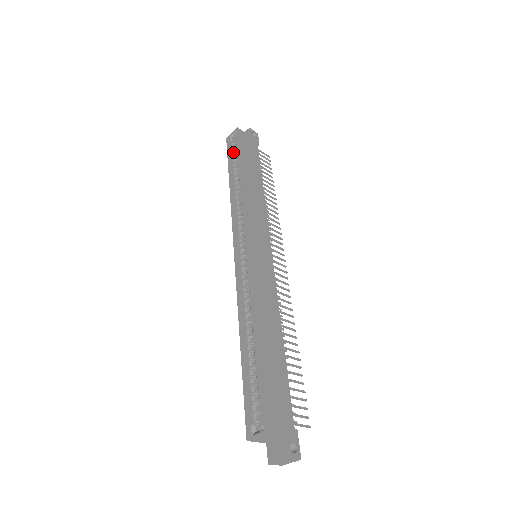
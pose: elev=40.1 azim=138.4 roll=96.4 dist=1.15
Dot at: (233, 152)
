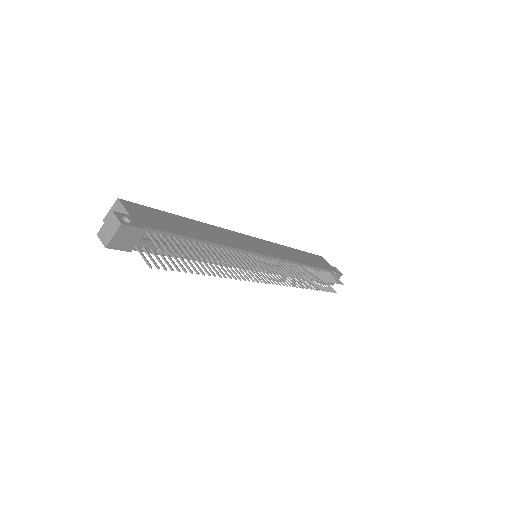
Dot at: occluded
